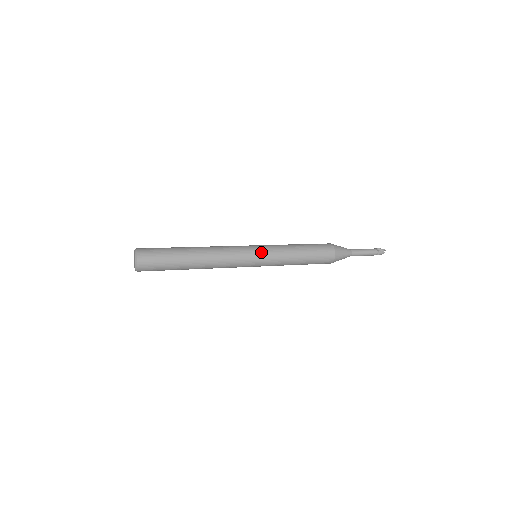
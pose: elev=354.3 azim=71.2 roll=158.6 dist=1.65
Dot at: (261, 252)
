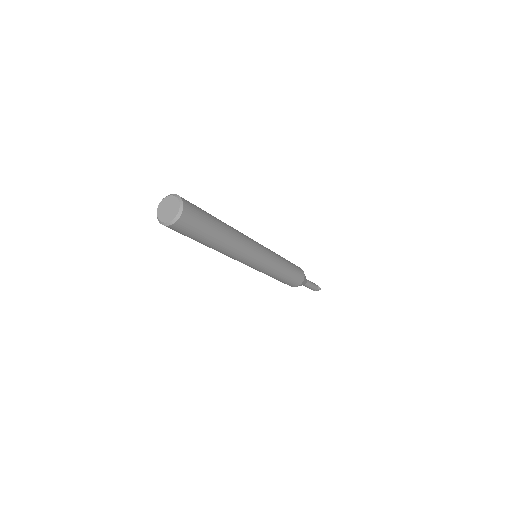
Dot at: (267, 259)
